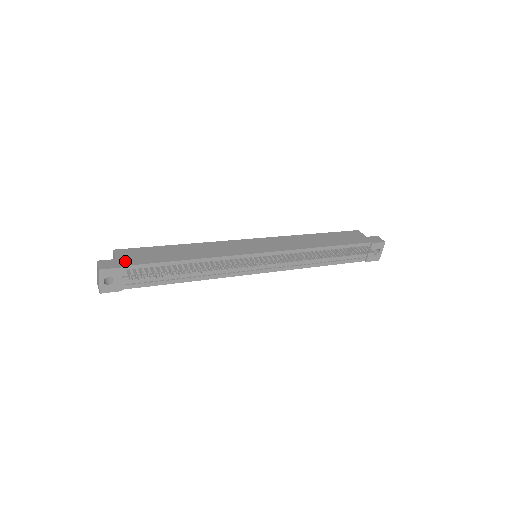
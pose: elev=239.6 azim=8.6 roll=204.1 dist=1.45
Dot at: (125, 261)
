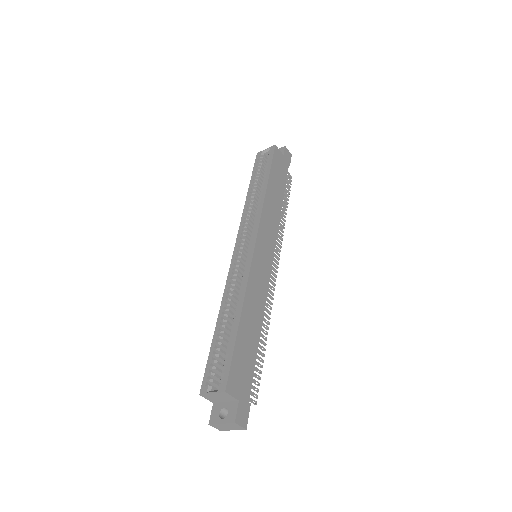
Dot at: (245, 394)
